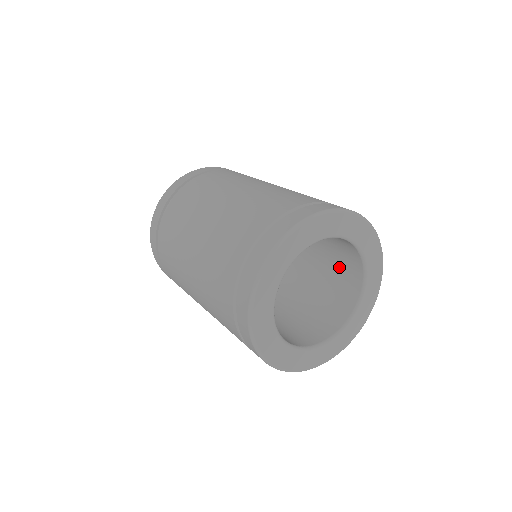
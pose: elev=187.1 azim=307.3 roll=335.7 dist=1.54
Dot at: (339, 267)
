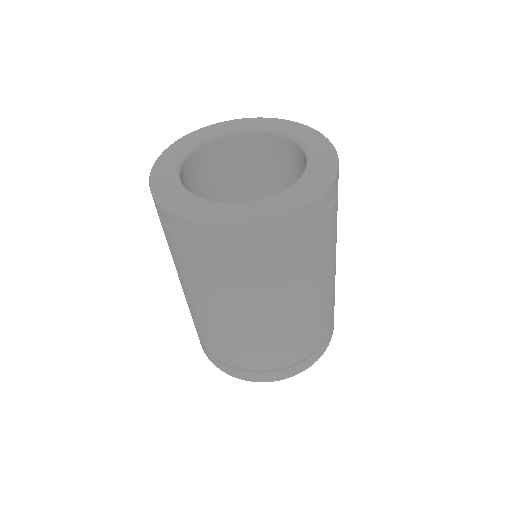
Dot at: occluded
